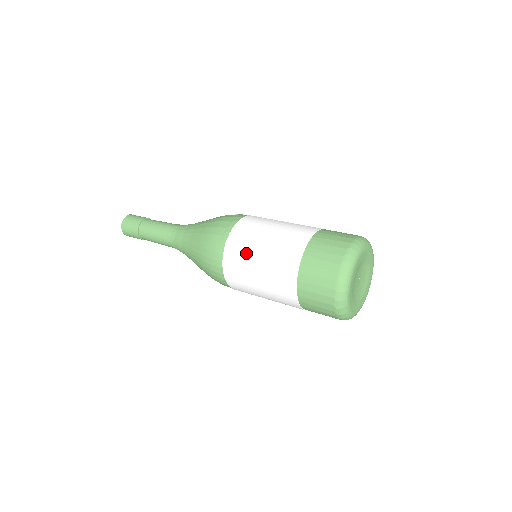
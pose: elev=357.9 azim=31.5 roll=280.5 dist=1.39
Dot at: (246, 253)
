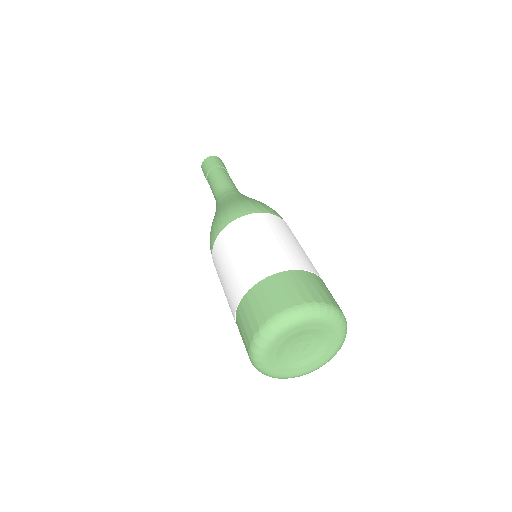
Dot at: (245, 235)
